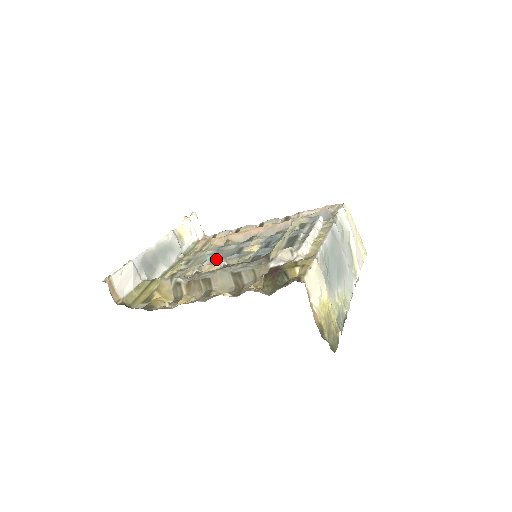
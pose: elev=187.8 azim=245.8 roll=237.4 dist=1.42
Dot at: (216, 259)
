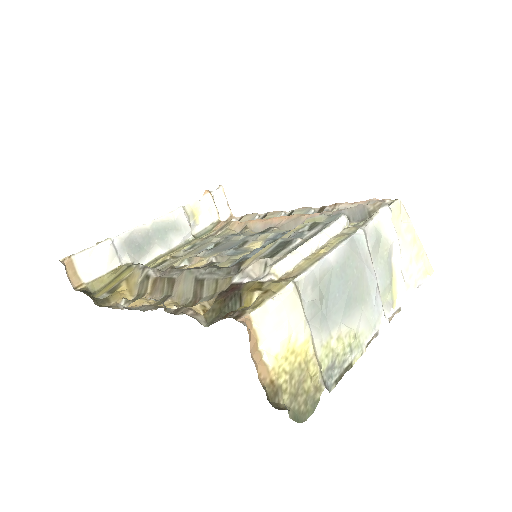
Dot at: (213, 251)
